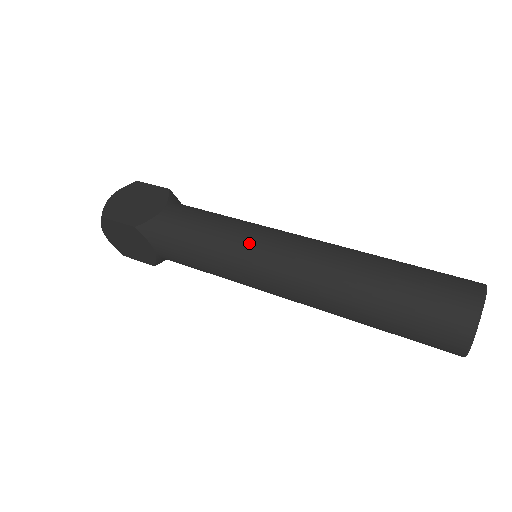
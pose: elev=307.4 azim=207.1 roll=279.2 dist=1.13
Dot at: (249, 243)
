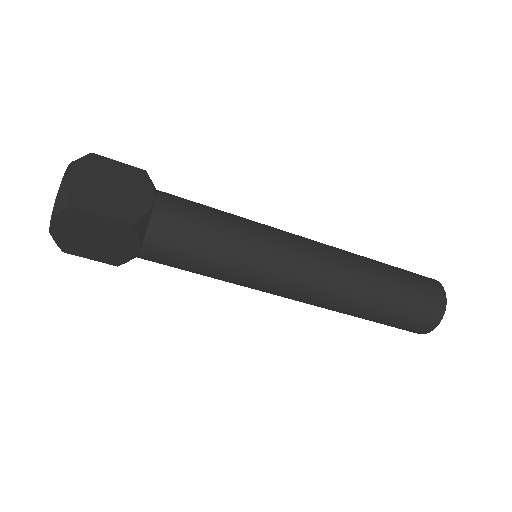
Dot at: (272, 247)
